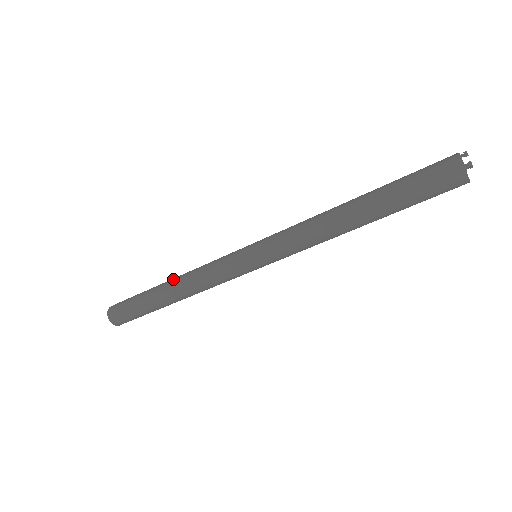
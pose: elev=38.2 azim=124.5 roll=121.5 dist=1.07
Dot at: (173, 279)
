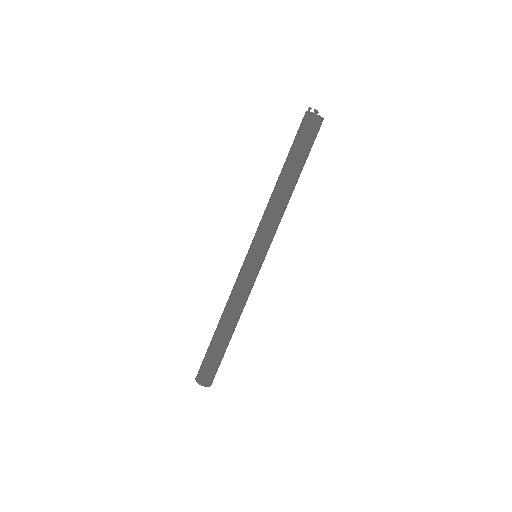
Dot at: (221, 318)
